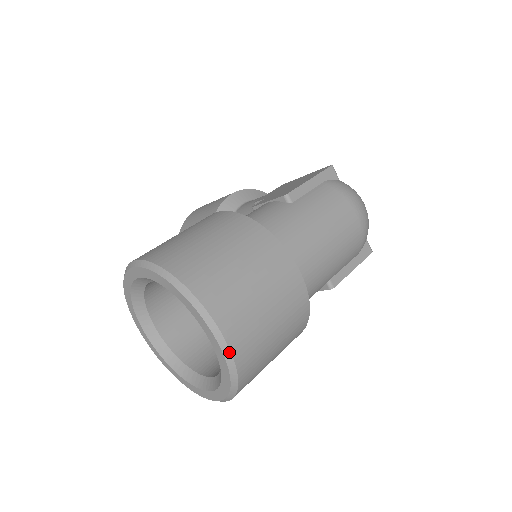
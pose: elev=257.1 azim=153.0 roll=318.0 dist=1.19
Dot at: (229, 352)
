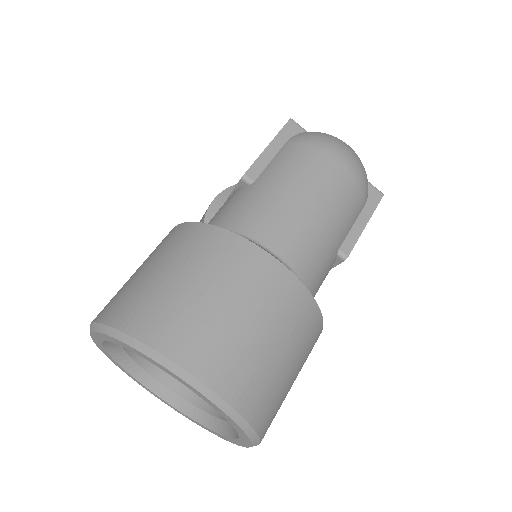
Dot at: (215, 396)
